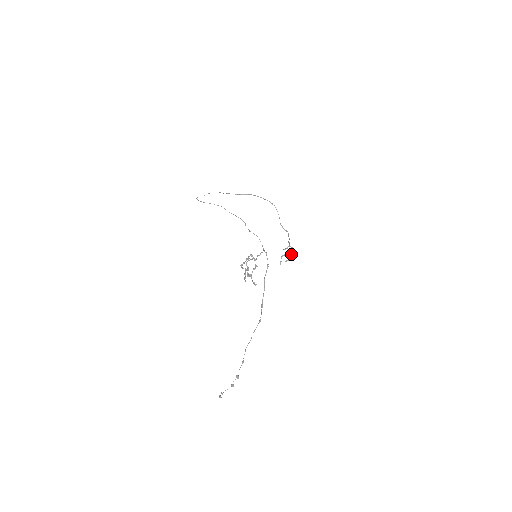
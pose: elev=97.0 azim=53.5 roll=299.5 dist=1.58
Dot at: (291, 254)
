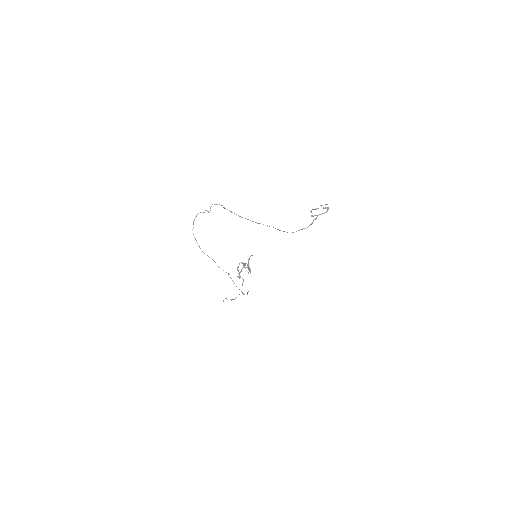
Dot at: (326, 208)
